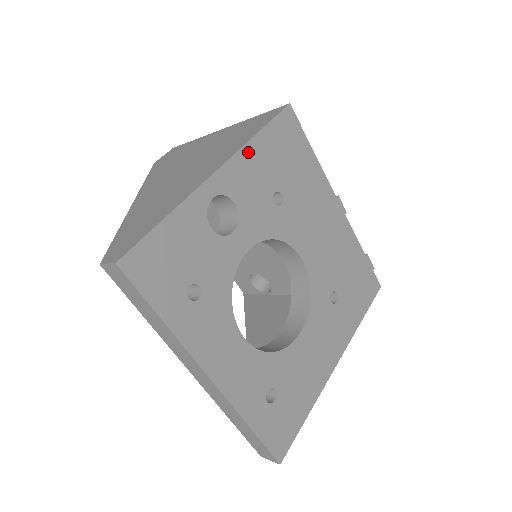
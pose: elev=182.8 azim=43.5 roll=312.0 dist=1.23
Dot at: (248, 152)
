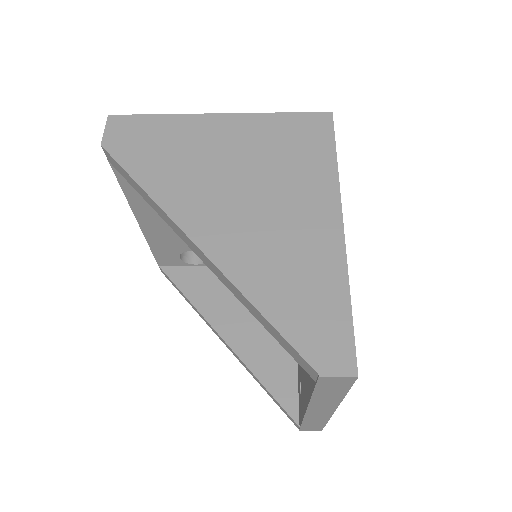
Dot at: occluded
